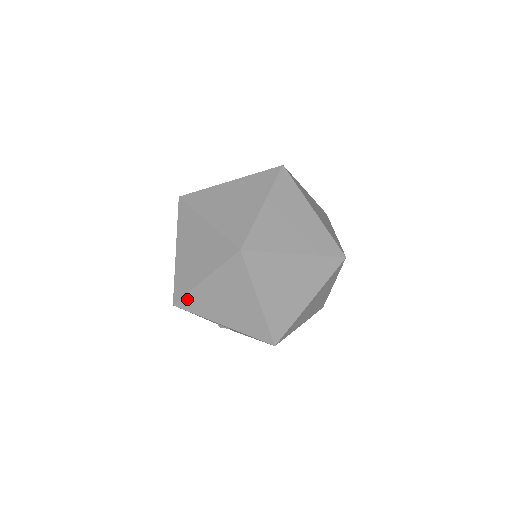
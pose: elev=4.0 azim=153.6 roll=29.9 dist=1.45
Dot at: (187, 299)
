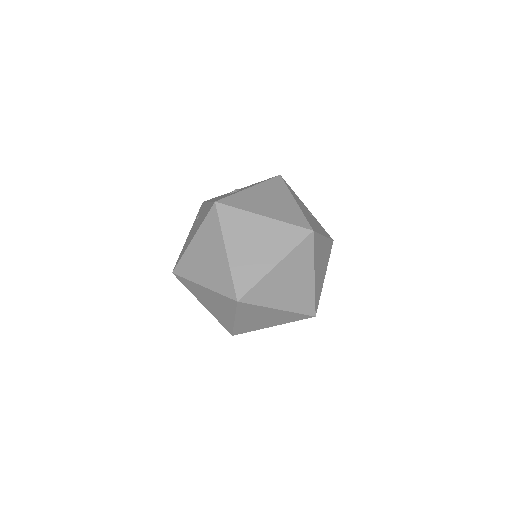
Dot at: (236, 330)
